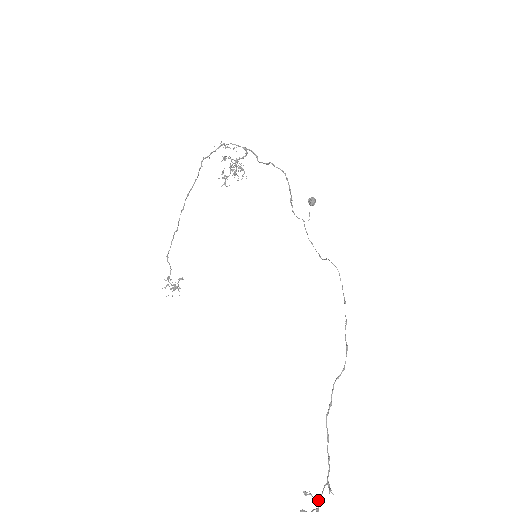
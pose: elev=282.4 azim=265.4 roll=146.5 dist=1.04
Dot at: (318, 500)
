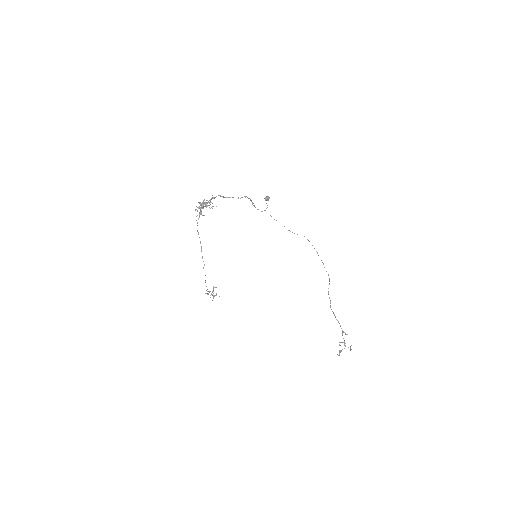
Dot at: (344, 342)
